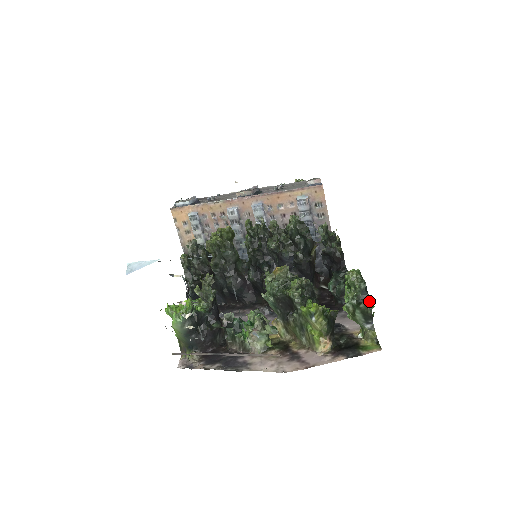
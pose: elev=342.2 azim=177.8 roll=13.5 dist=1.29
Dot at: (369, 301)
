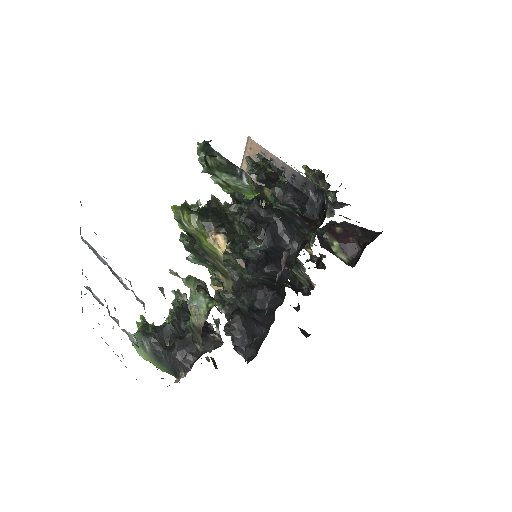
Dot at: (212, 150)
